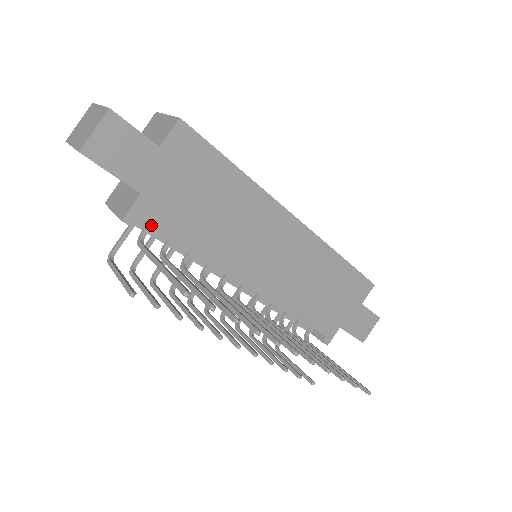
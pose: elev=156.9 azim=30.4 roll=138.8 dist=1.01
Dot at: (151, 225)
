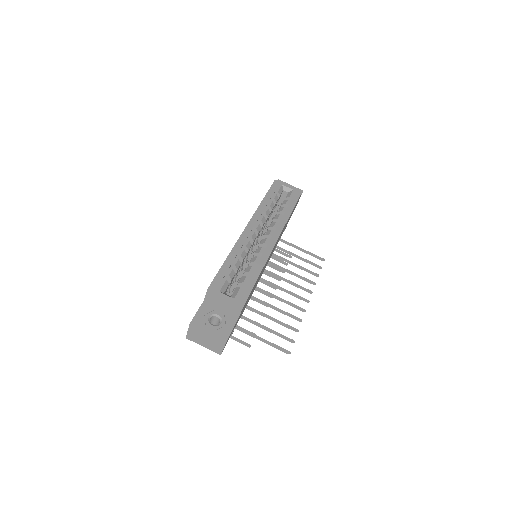
Dot at: occluded
